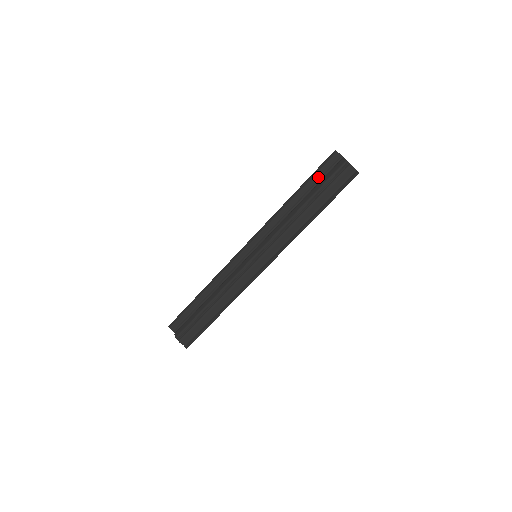
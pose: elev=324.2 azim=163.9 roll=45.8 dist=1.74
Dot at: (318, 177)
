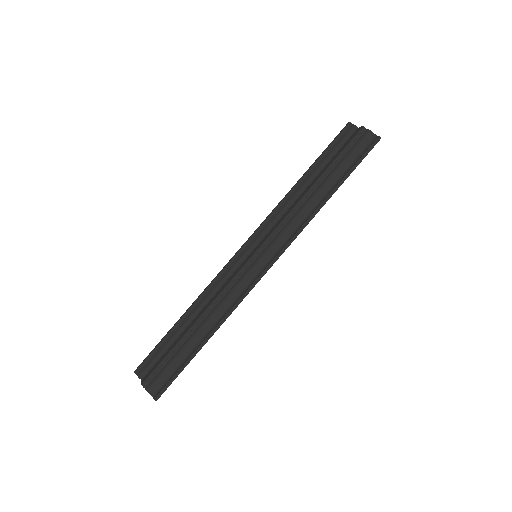
Dot at: (330, 153)
